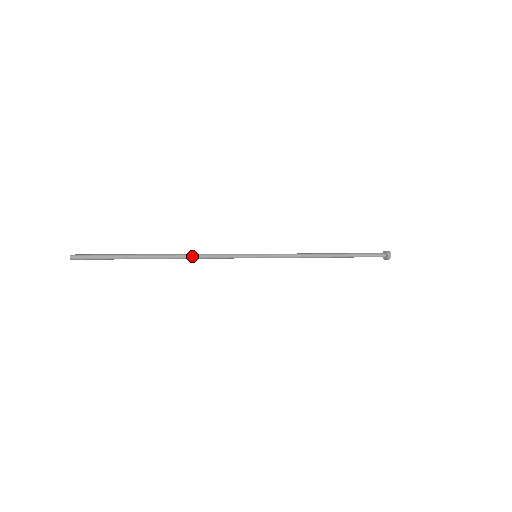
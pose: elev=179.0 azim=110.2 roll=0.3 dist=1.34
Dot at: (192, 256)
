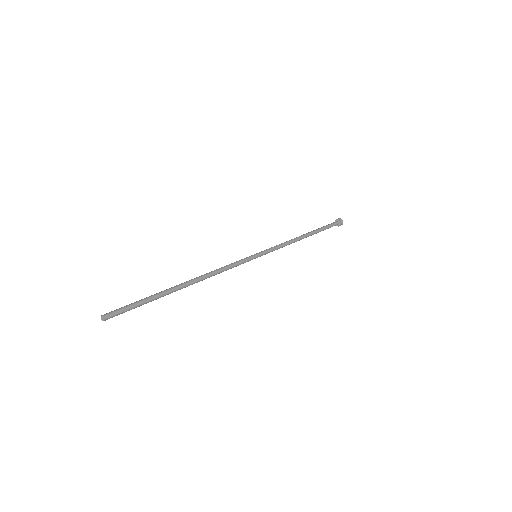
Dot at: occluded
